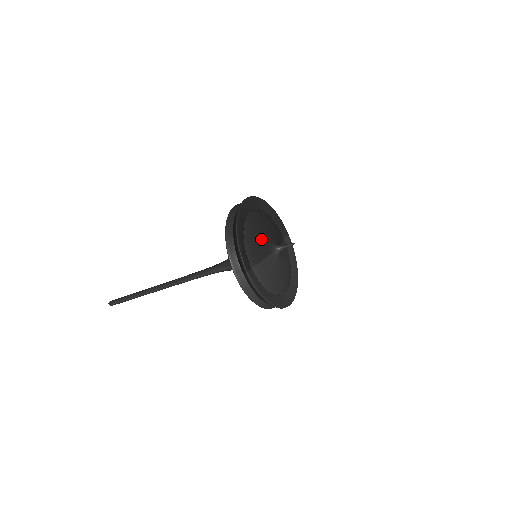
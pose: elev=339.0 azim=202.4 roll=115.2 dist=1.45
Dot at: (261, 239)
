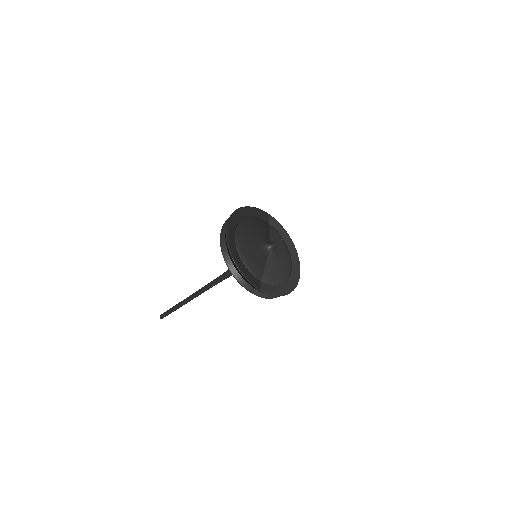
Dot at: (255, 251)
